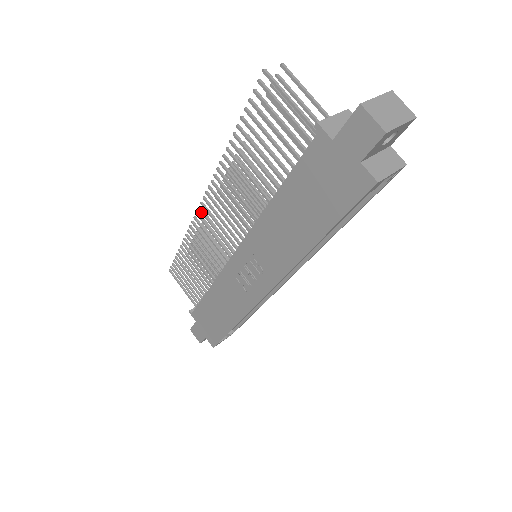
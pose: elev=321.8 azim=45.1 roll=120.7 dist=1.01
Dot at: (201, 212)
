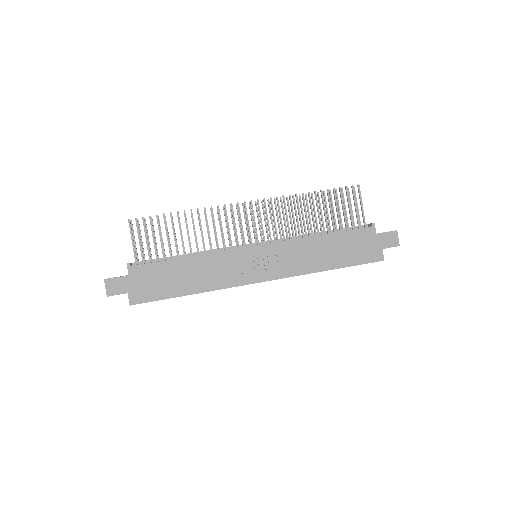
Dot at: (239, 207)
